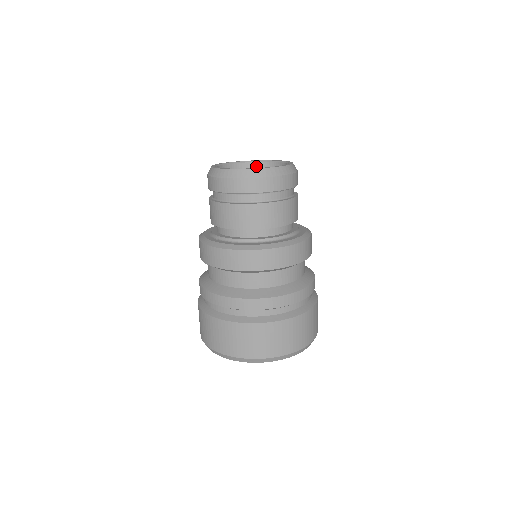
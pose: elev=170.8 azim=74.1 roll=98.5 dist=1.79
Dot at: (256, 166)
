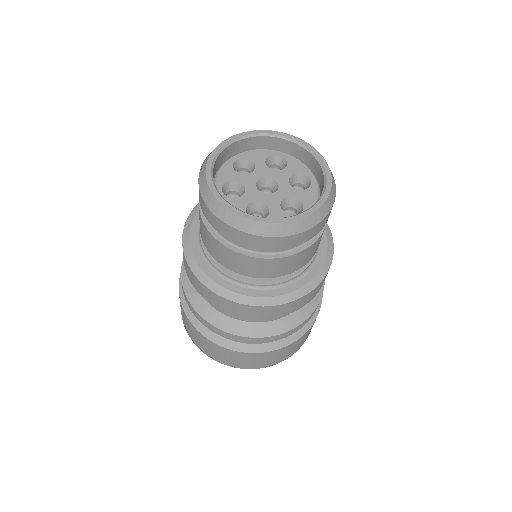
Dot at: (225, 153)
